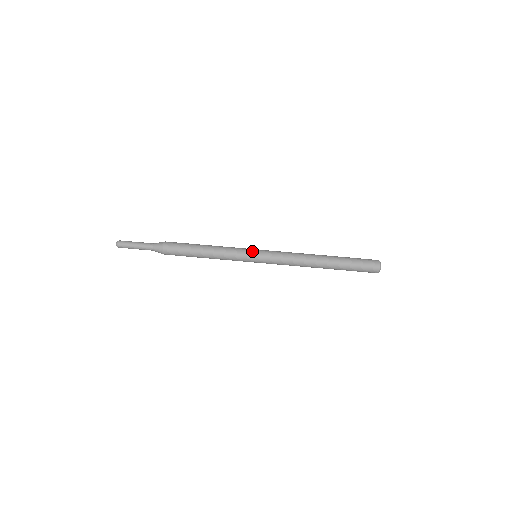
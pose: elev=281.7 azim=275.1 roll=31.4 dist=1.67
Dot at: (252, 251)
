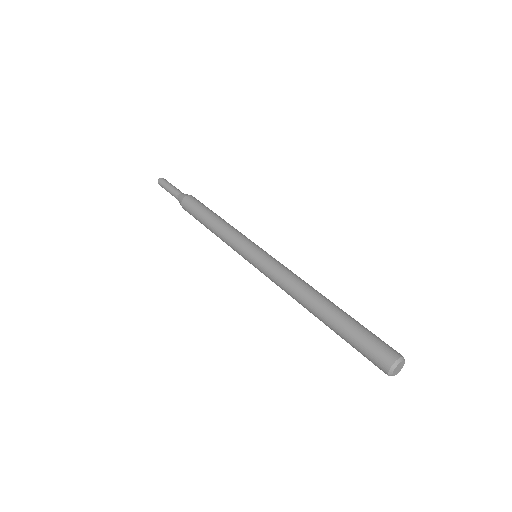
Dot at: occluded
